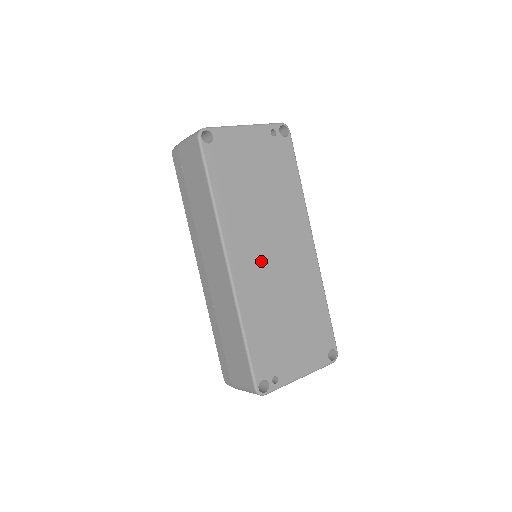
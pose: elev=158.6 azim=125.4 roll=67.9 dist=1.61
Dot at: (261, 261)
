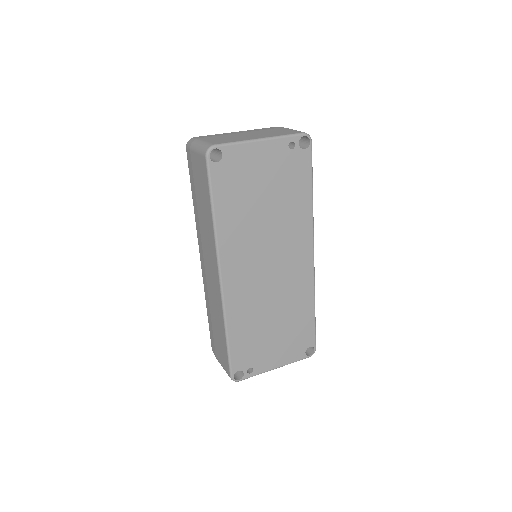
Dot at: (254, 274)
